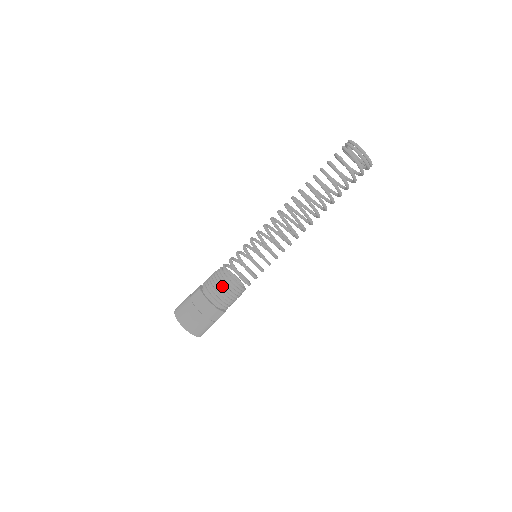
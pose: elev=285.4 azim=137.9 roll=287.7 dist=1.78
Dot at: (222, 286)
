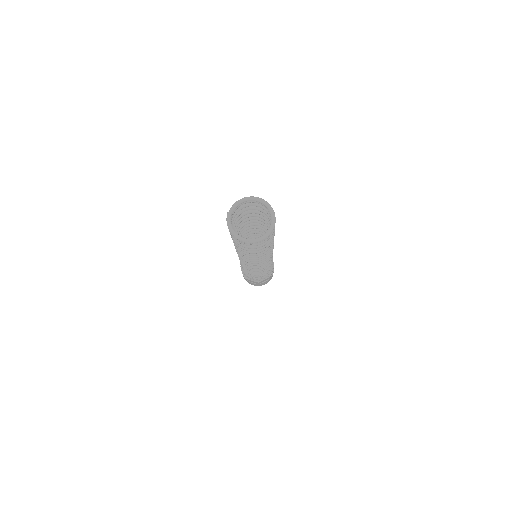
Dot at: (259, 279)
